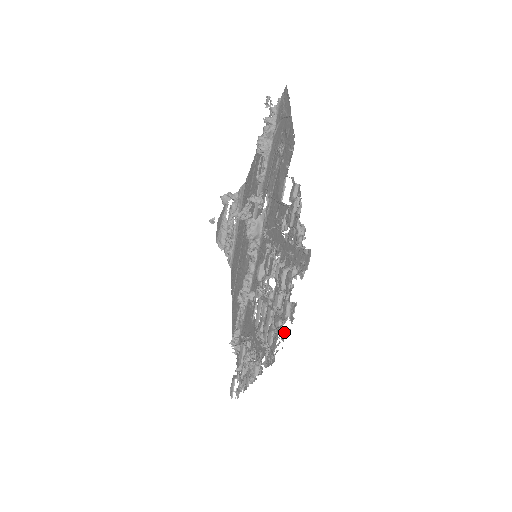
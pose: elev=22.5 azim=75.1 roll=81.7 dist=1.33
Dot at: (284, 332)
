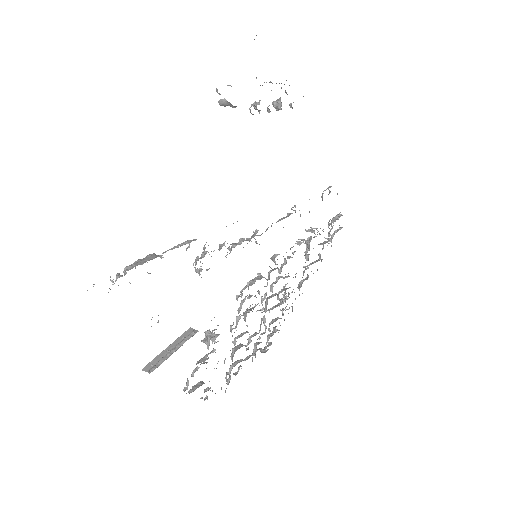
Dot at: (264, 352)
